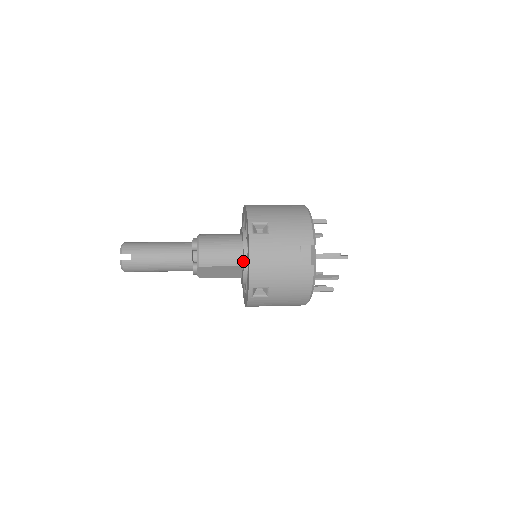
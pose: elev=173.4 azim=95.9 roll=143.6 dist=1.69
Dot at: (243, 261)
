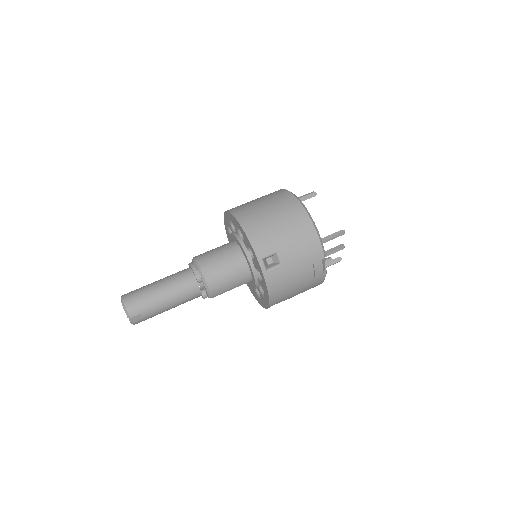
Dot at: (254, 281)
